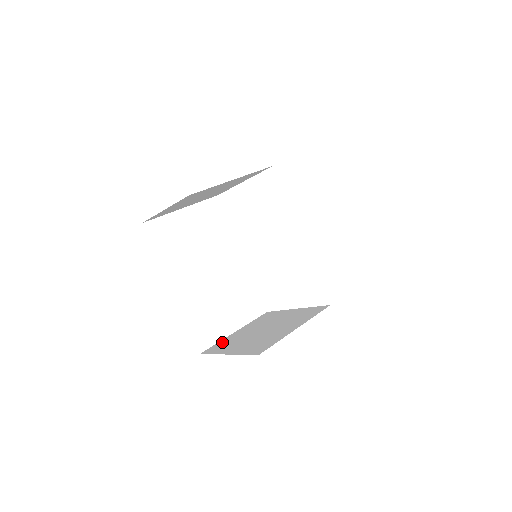
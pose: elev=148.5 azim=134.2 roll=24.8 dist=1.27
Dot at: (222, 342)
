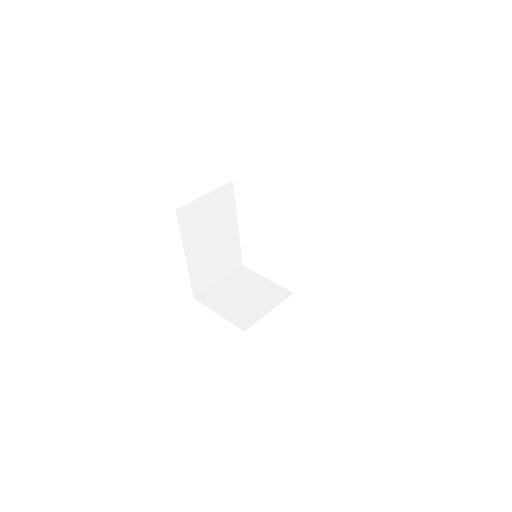
Dot at: (210, 292)
